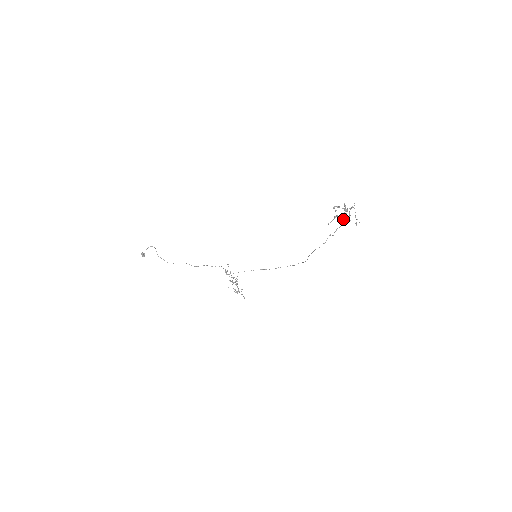
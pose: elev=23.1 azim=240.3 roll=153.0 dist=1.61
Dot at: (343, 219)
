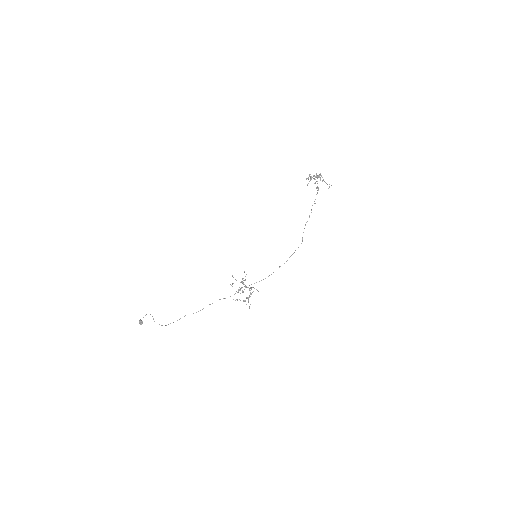
Dot at: (317, 177)
